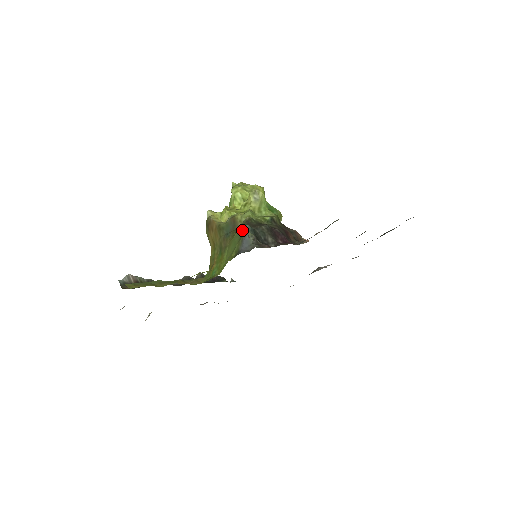
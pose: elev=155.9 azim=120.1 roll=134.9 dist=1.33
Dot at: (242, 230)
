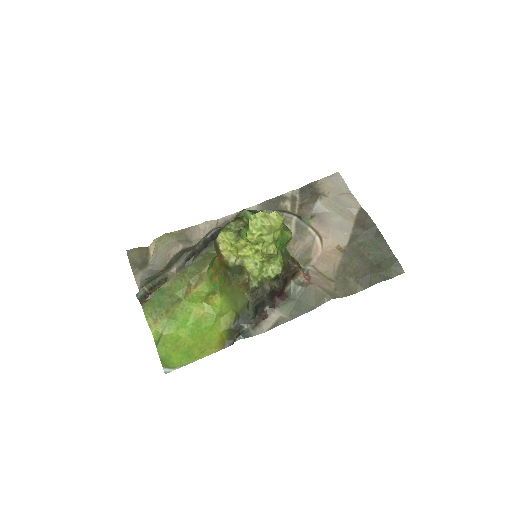
Dot at: (246, 302)
